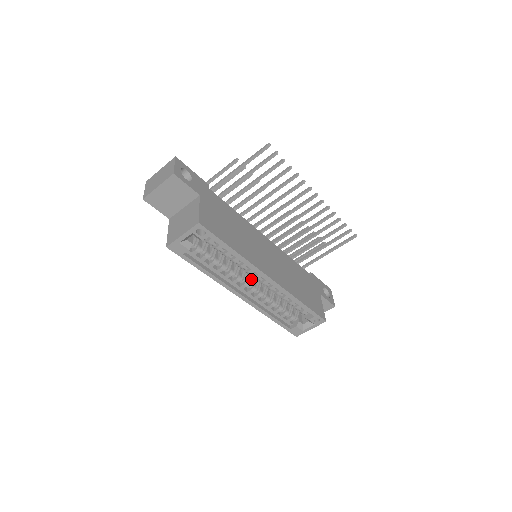
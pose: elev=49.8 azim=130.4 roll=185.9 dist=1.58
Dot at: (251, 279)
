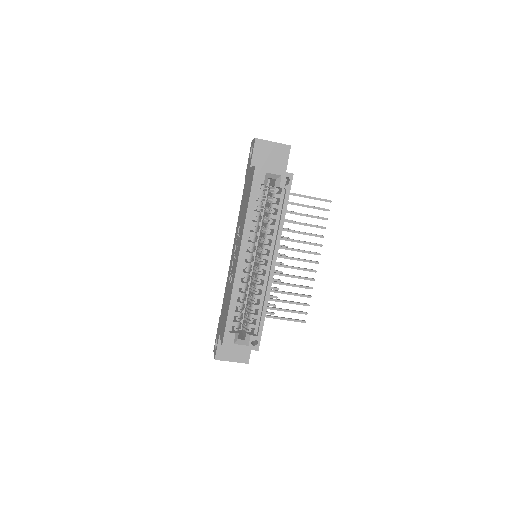
Dot at: (253, 258)
